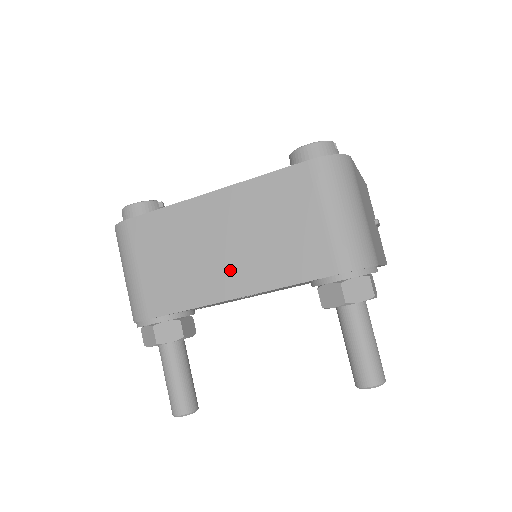
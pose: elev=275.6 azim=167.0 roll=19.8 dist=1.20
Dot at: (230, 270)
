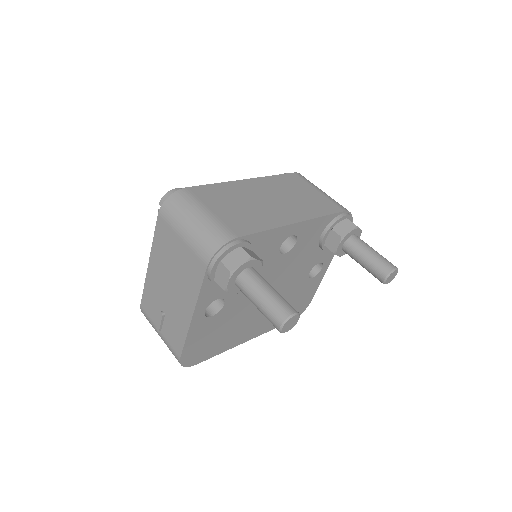
Dot at: (284, 210)
